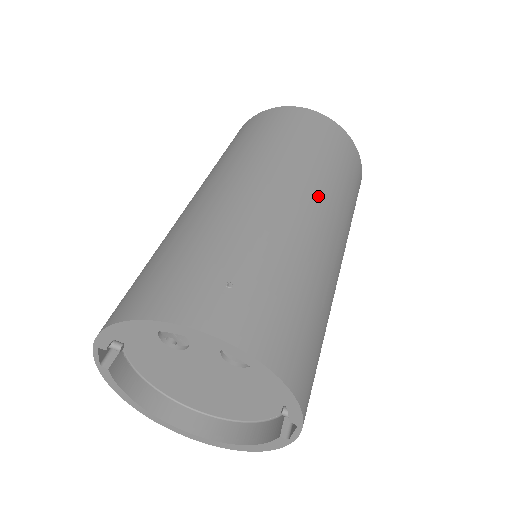
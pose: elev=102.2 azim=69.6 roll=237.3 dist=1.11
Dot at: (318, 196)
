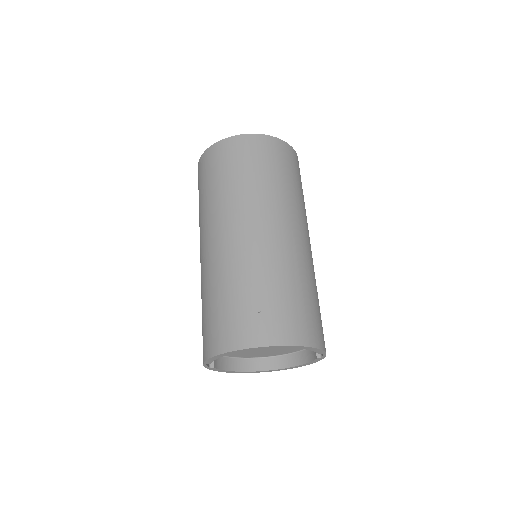
Dot at: (278, 214)
